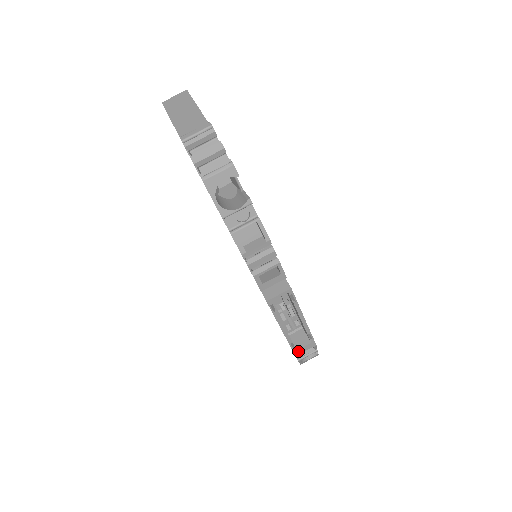
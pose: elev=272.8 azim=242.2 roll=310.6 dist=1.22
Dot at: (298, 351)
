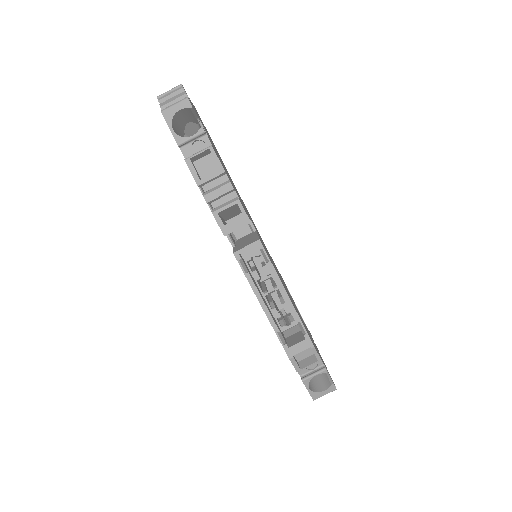
Dot at: (290, 350)
